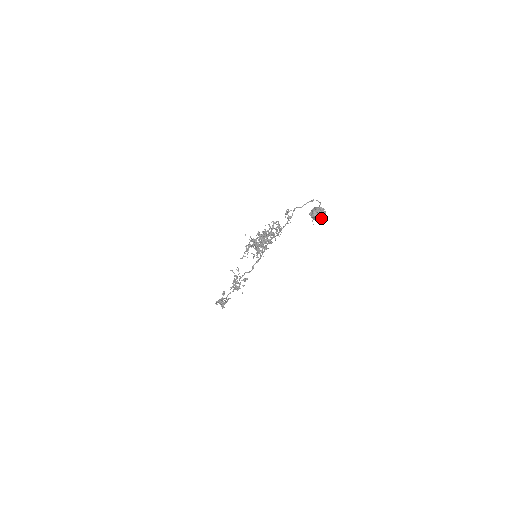
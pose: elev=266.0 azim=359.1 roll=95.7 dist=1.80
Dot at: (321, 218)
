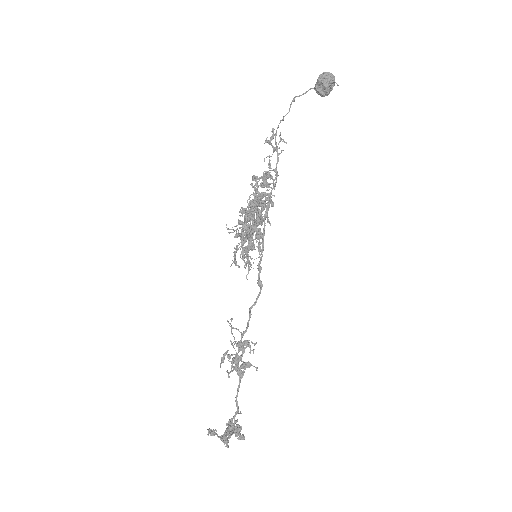
Dot at: occluded
